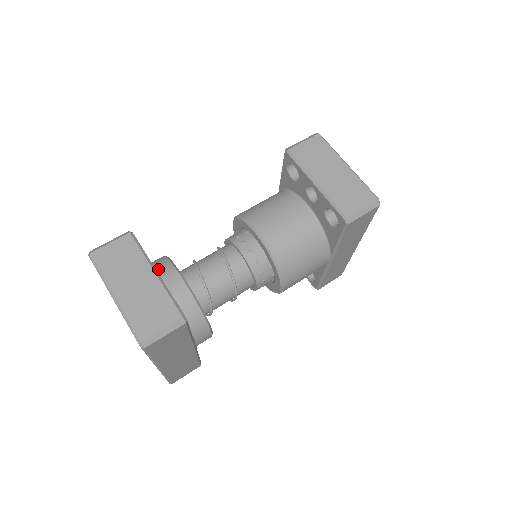
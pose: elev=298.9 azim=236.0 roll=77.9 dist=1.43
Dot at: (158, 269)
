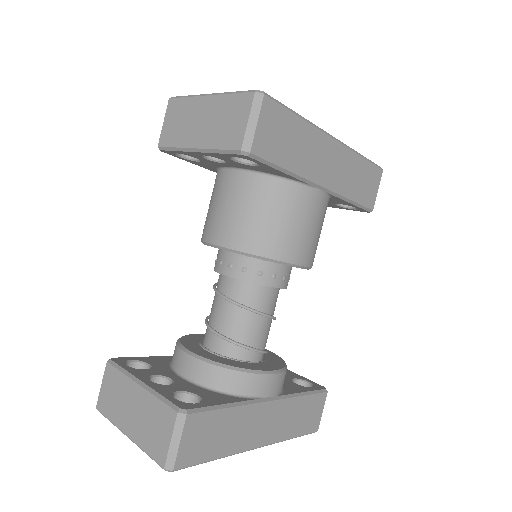
Dot at: (173, 361)
